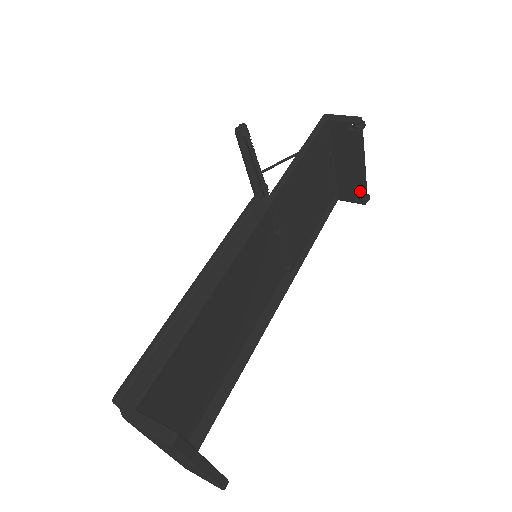
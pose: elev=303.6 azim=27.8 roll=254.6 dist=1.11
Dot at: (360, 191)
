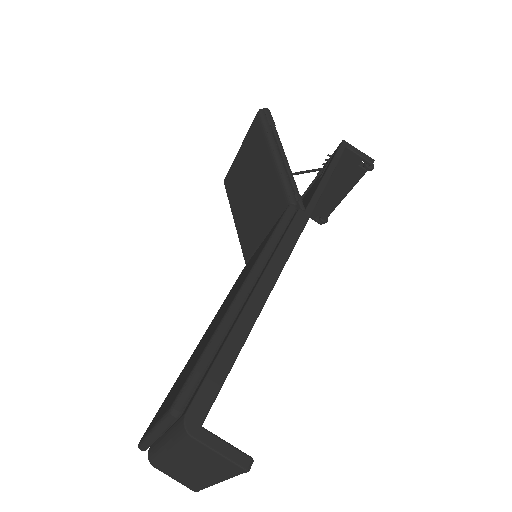
Dot at: (326, 213)
